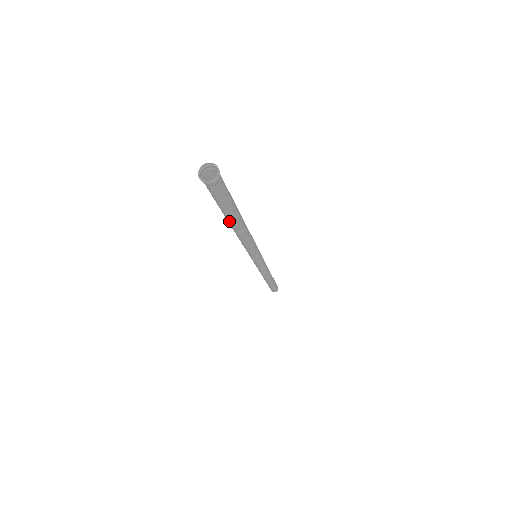
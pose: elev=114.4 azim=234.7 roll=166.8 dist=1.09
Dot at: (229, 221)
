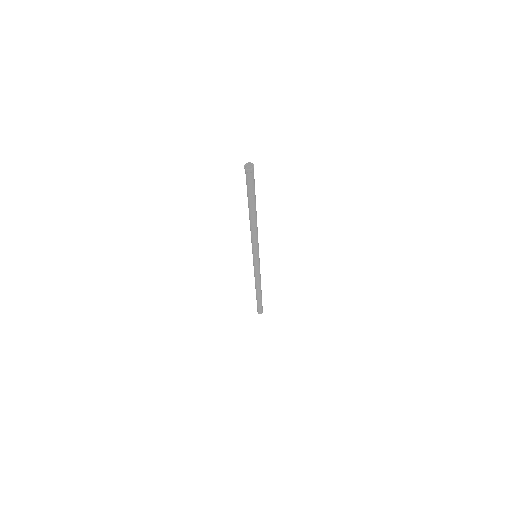
Dot at: (249, 206)
